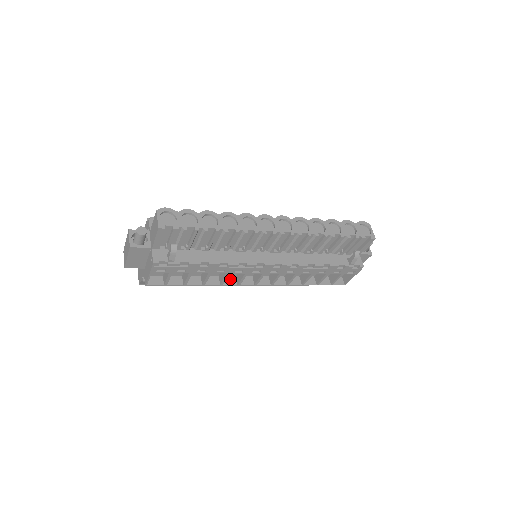
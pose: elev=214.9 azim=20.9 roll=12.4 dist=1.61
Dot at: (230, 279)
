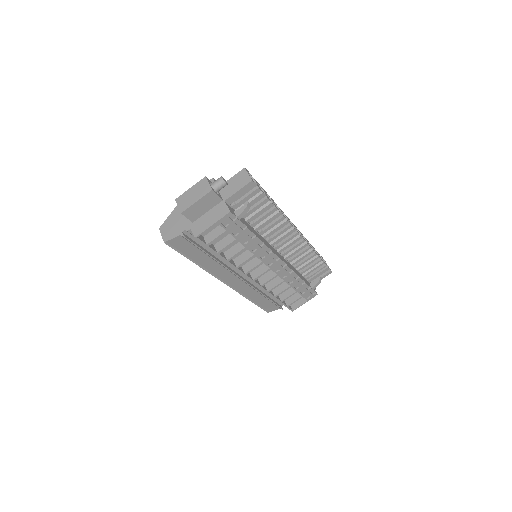
Dot at: (240, 267)
